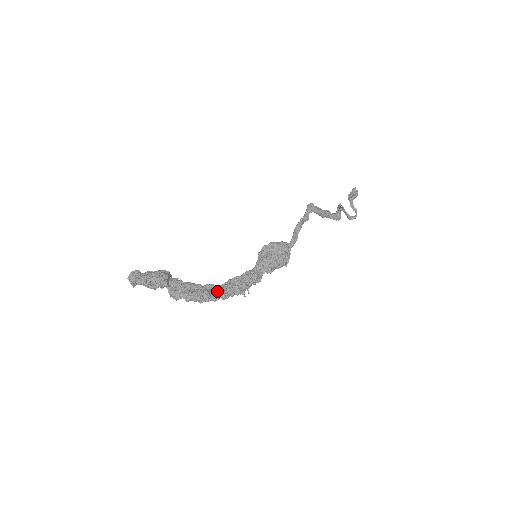
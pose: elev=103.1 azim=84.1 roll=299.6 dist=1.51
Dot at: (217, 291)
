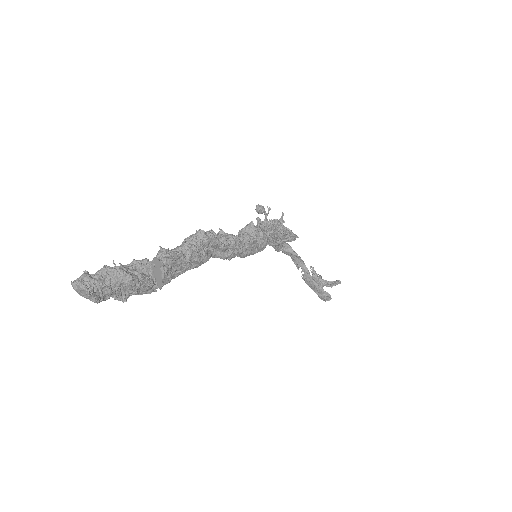
Dot at: occluded
